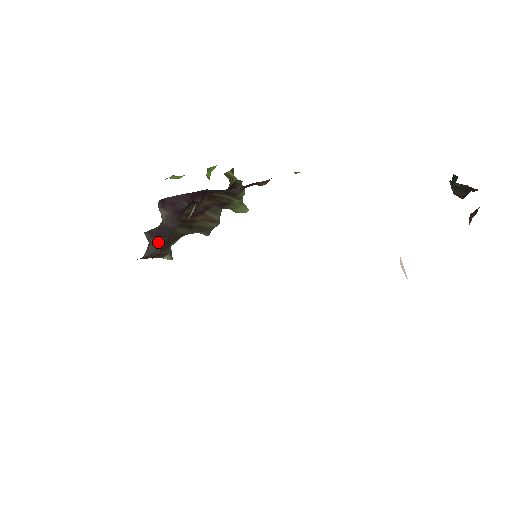
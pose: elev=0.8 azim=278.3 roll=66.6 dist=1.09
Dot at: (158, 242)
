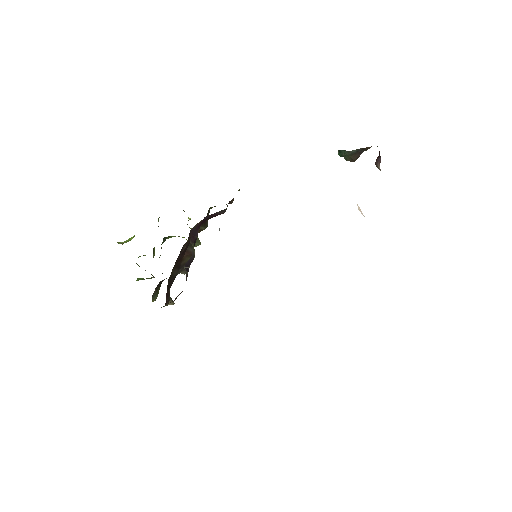
Dot at: (186, 277)
